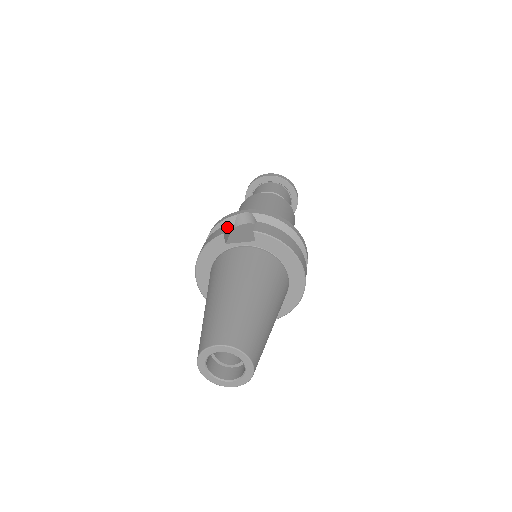
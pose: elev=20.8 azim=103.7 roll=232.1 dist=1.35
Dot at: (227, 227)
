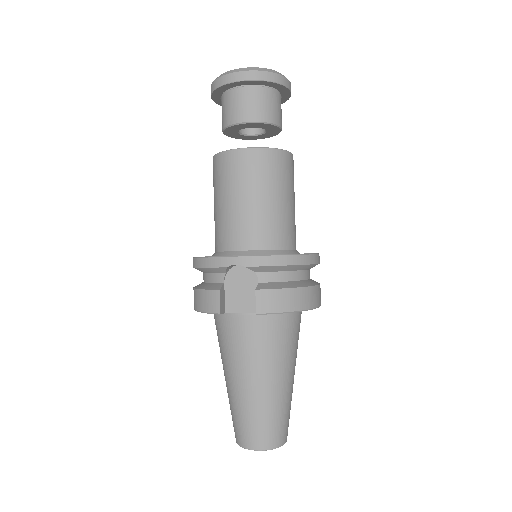
Dot at: (220, 292)
